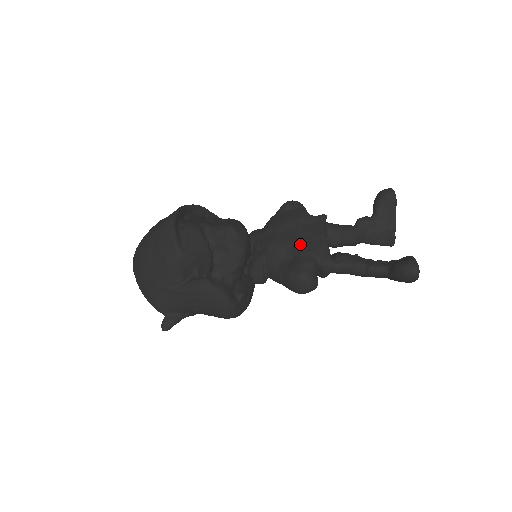
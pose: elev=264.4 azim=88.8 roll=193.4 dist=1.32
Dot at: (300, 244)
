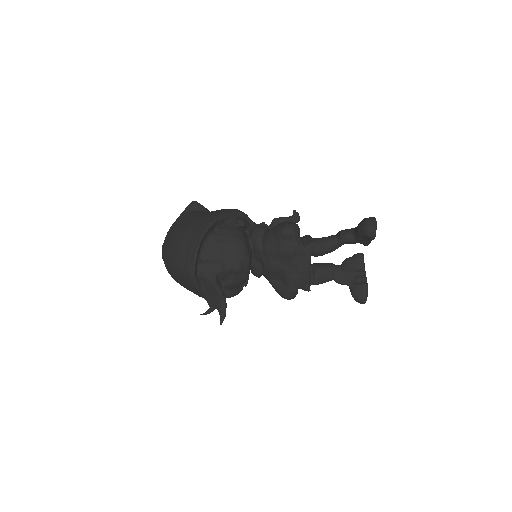
Dot at: (289, 276)
